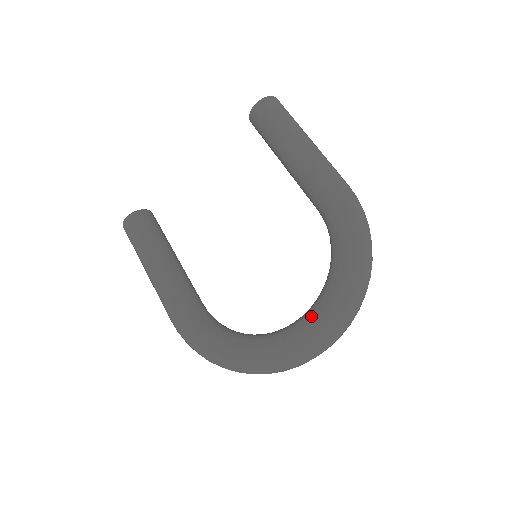
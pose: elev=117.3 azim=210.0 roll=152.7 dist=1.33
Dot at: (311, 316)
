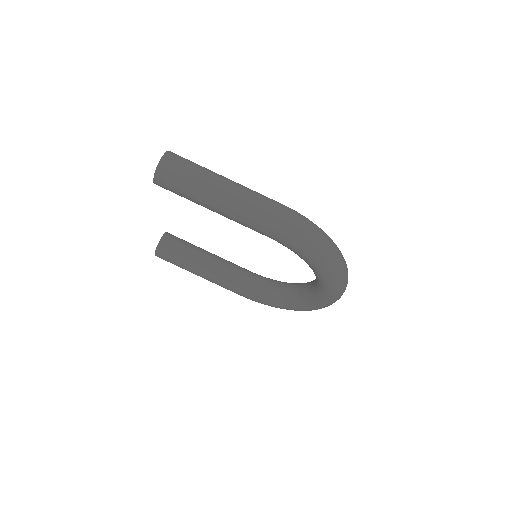
Dot at: (319, 293)
